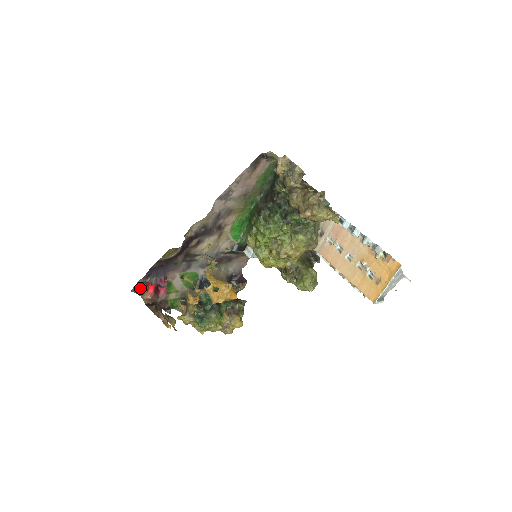
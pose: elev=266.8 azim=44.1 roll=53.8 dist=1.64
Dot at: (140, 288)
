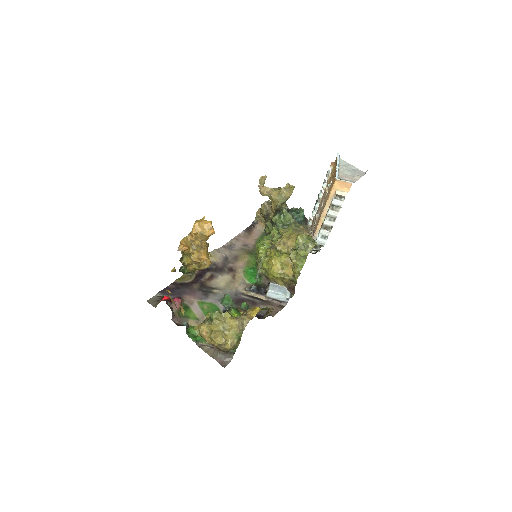
Dot at: (156, 301)
